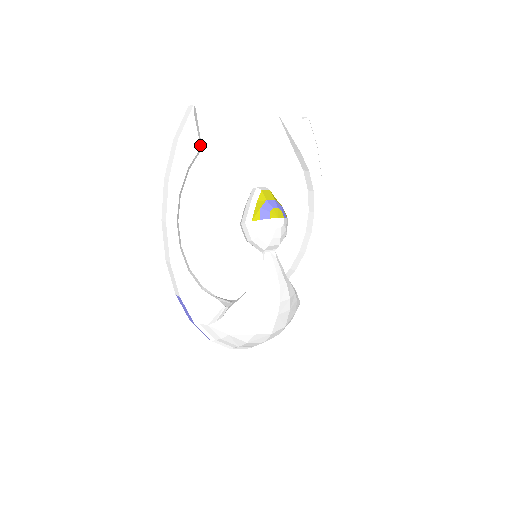
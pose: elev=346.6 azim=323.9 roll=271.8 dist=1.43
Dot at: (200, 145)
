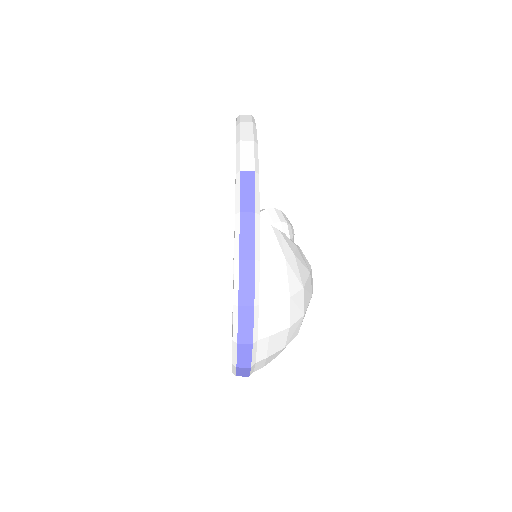
Dot at: occluded
